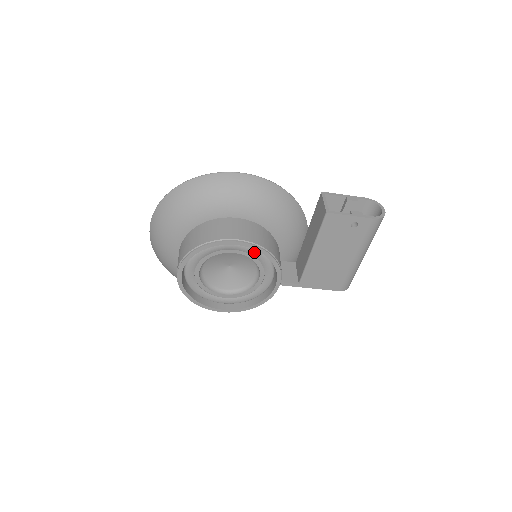
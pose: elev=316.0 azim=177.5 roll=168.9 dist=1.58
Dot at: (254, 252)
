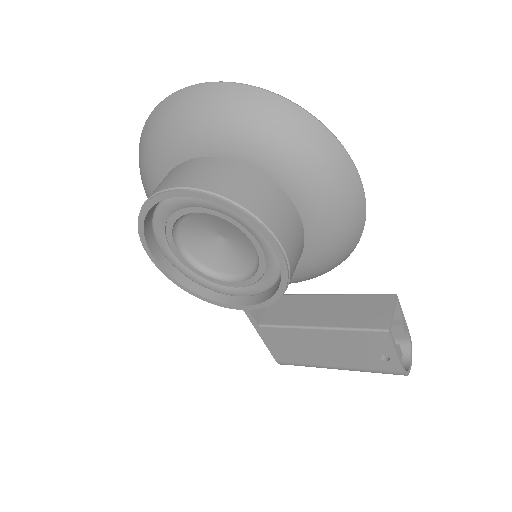
Dot at: (273, 269)
